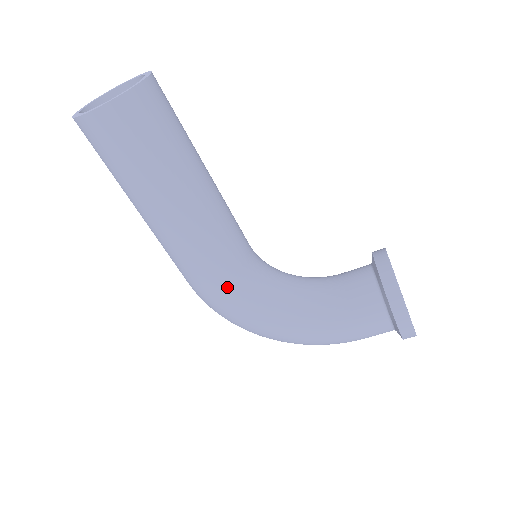
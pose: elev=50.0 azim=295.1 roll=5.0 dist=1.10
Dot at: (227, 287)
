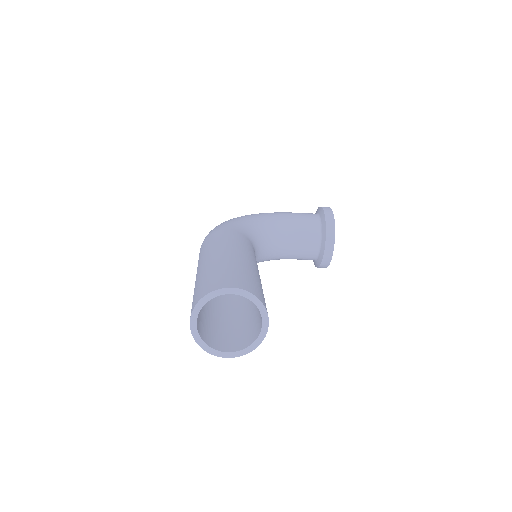
Dot at: occluded
